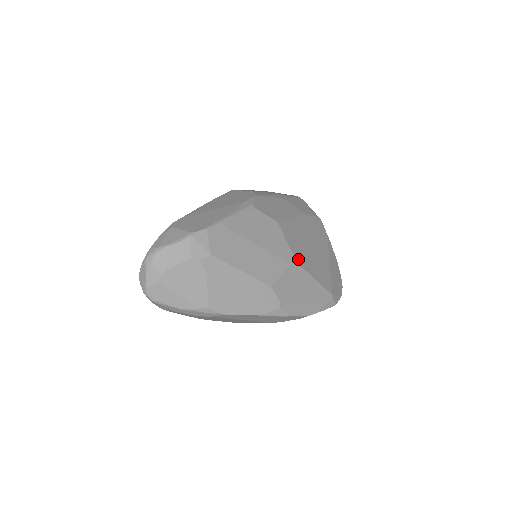
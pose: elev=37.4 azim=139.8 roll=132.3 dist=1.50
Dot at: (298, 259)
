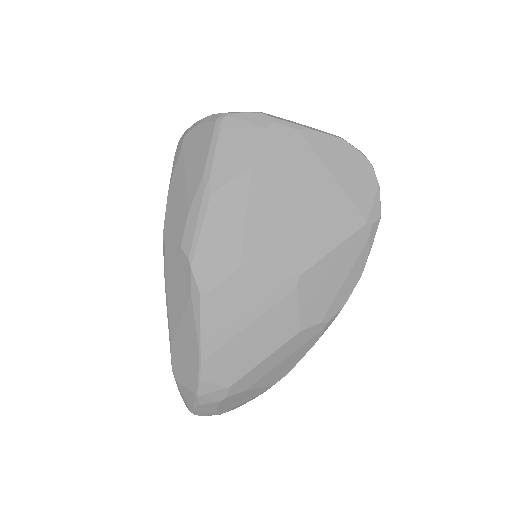
Dot at: (297, 266)
